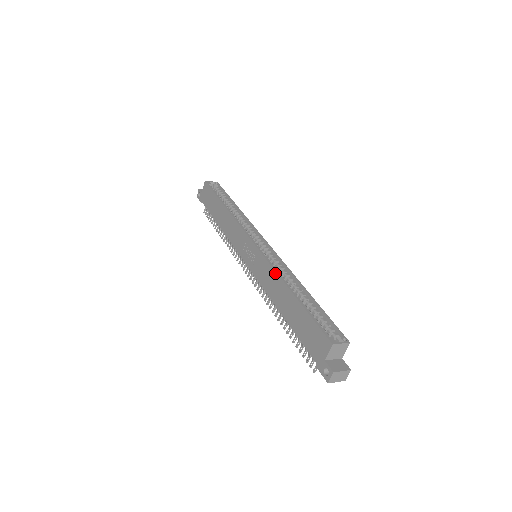
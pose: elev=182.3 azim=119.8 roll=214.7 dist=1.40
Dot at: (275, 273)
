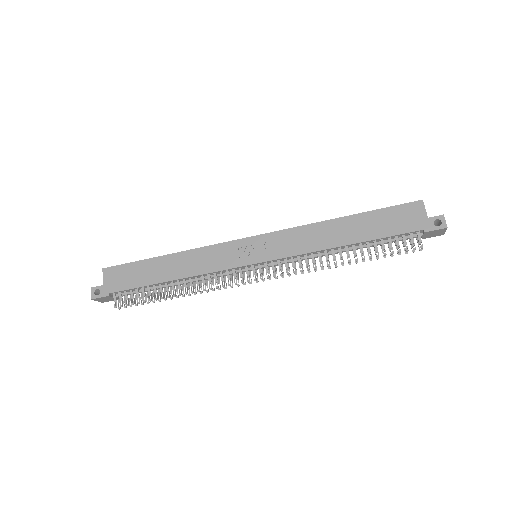
Dot at: (309, 226)
